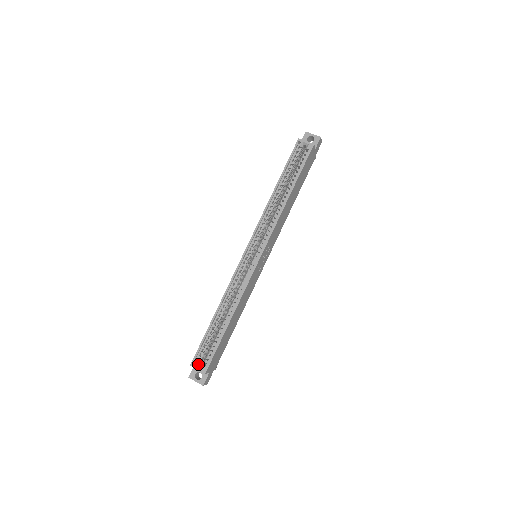
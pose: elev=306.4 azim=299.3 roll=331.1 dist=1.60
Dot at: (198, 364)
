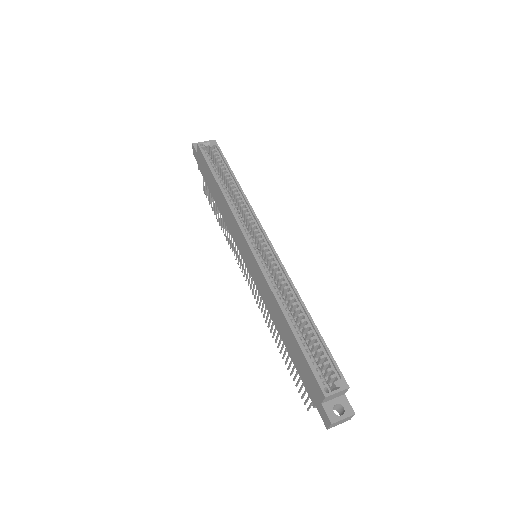
Dot at: (330, 388)
